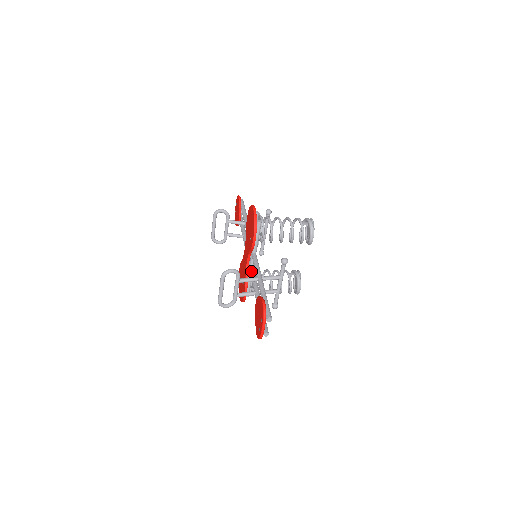
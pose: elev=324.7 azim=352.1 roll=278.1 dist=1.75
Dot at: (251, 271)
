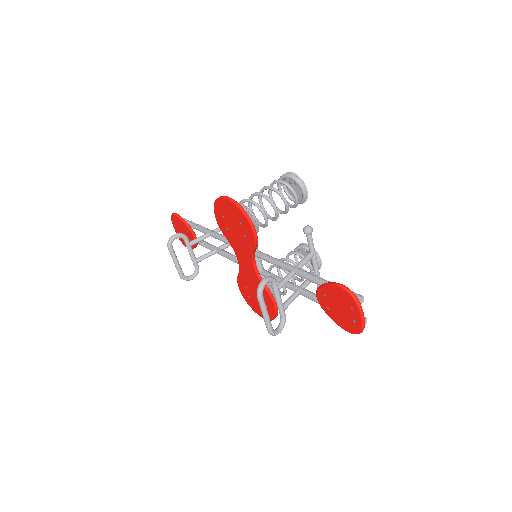
Dot at: (267, 275)
